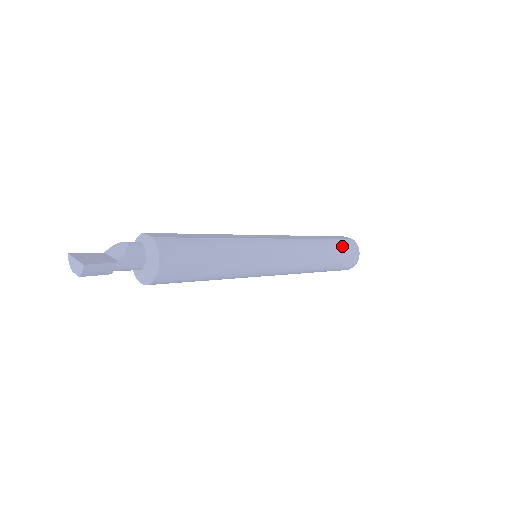
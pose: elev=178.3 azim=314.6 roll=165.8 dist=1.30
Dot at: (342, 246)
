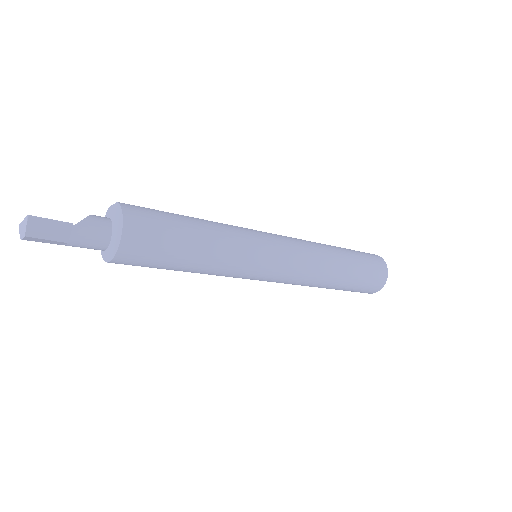
Dot at: (363, 255)
